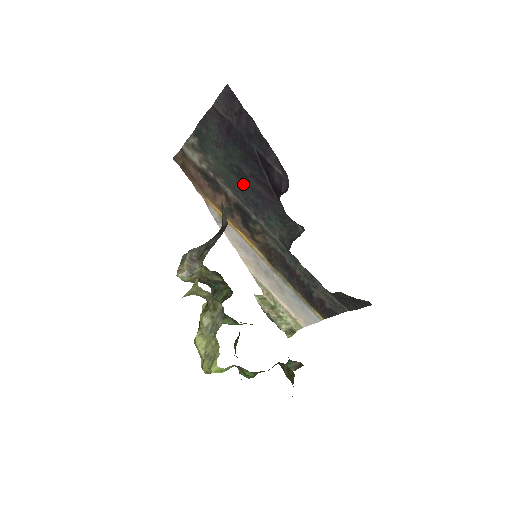
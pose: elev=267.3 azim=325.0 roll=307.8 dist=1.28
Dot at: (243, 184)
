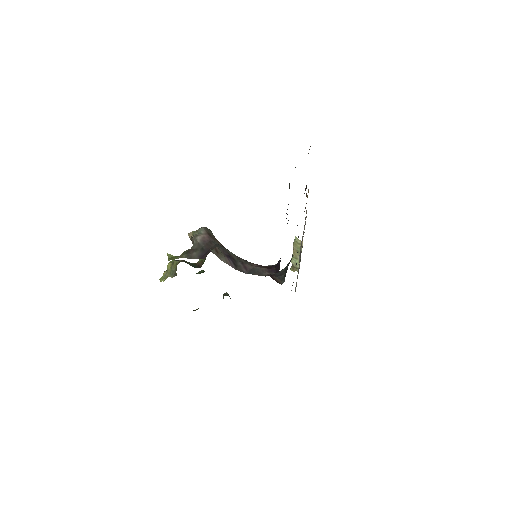
Dot at: occluded
